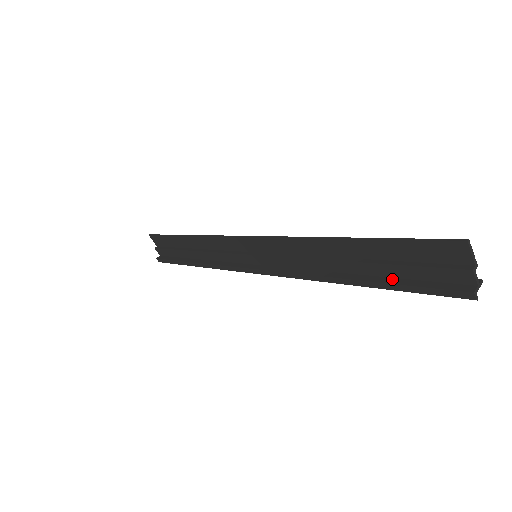
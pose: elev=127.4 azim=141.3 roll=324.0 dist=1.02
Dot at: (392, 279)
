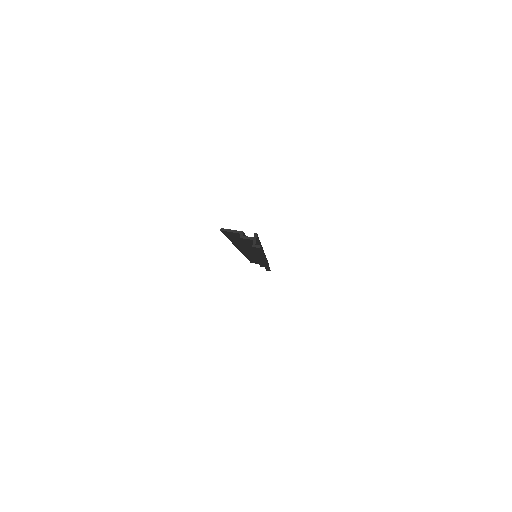
Dot at: occluded
